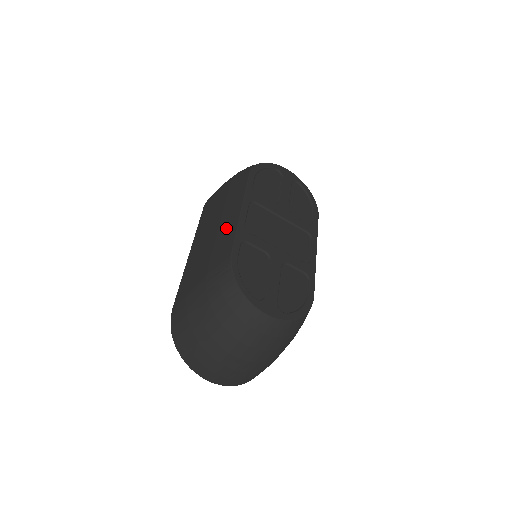
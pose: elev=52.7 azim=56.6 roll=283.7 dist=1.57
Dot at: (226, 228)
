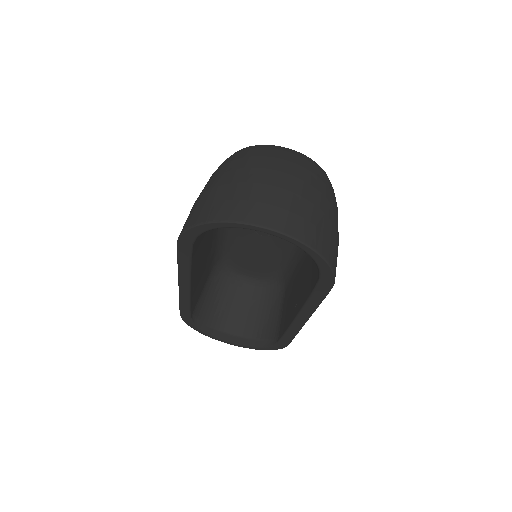
Dot at: occluded
